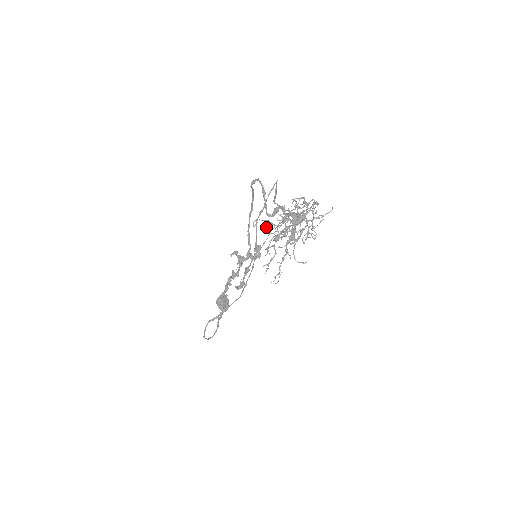
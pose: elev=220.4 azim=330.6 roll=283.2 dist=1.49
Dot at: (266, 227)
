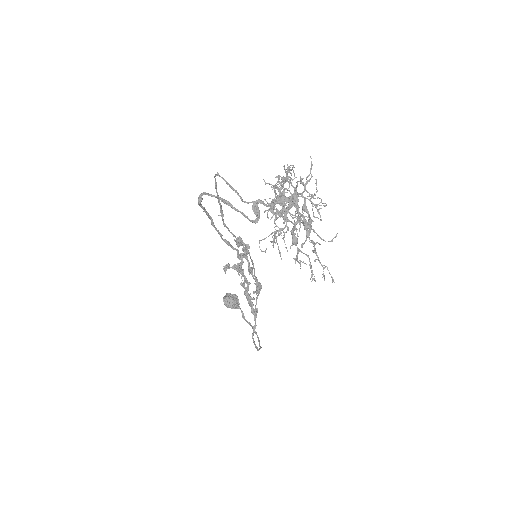
Dot at: (274, 240)
